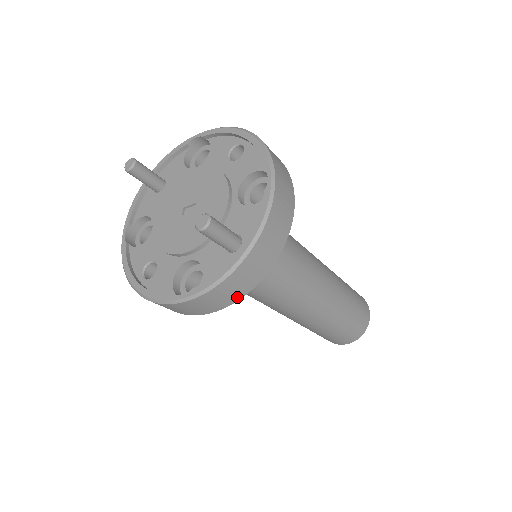
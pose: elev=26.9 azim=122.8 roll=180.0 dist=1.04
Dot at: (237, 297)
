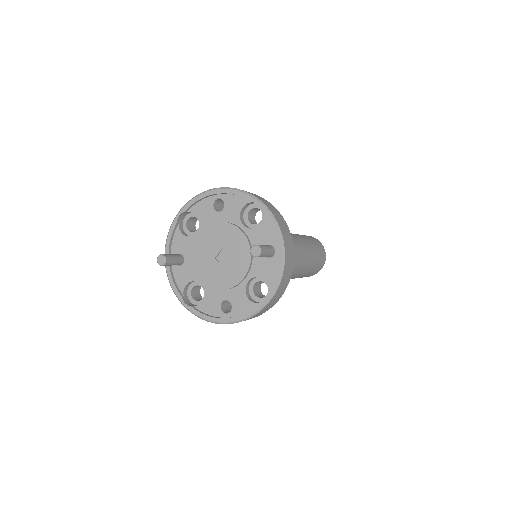
Dot at: (289, 277)
